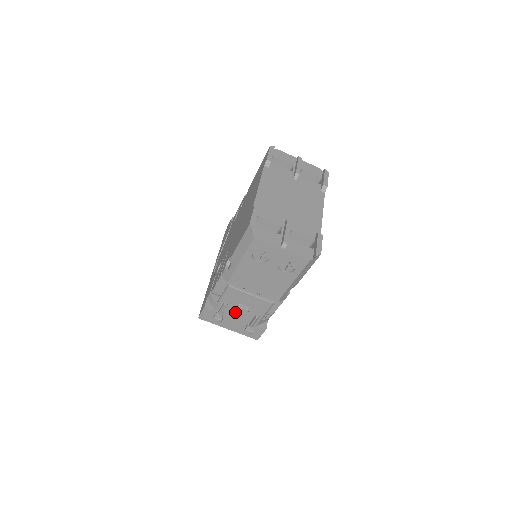
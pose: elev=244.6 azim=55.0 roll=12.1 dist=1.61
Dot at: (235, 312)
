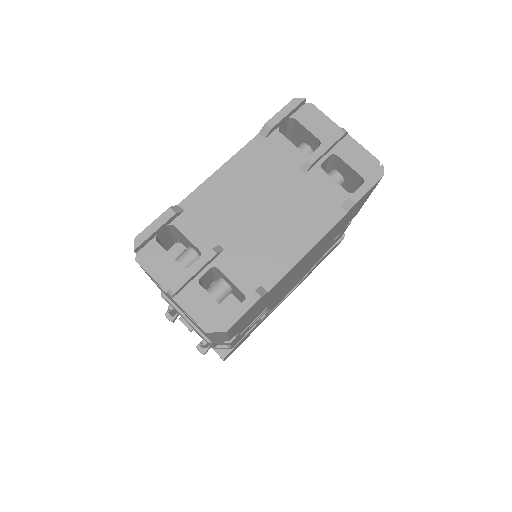
Dot at: occluded
